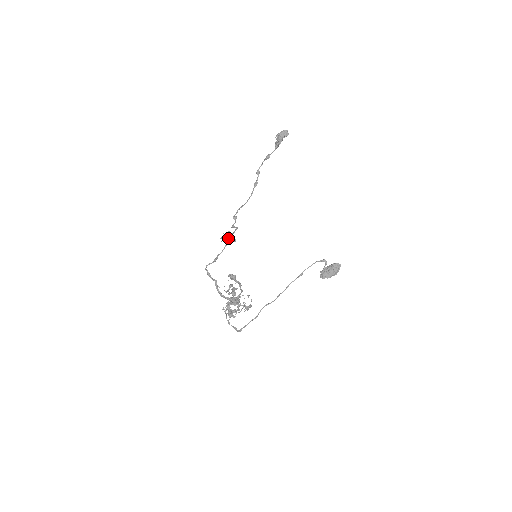
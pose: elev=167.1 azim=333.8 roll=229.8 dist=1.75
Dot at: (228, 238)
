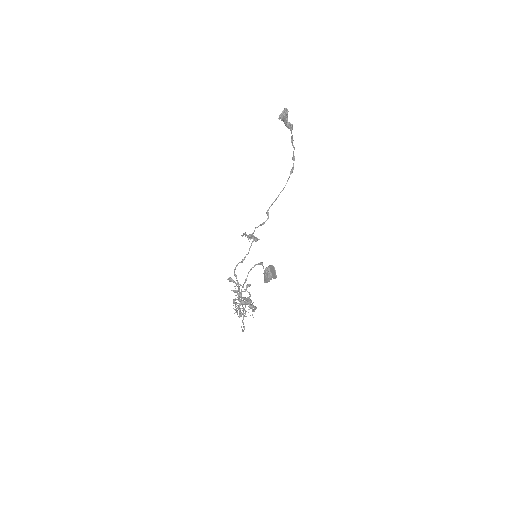
Dot at: (248, 239)
